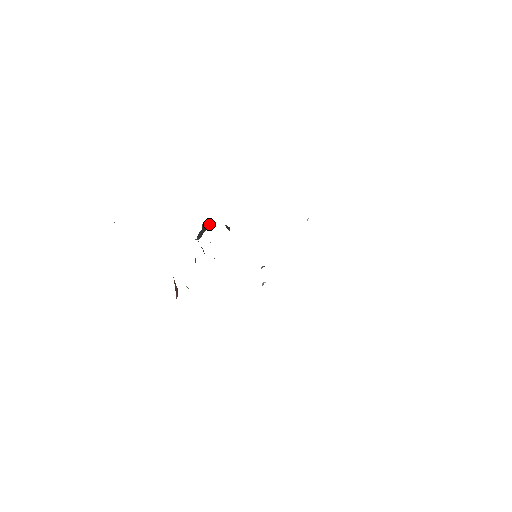
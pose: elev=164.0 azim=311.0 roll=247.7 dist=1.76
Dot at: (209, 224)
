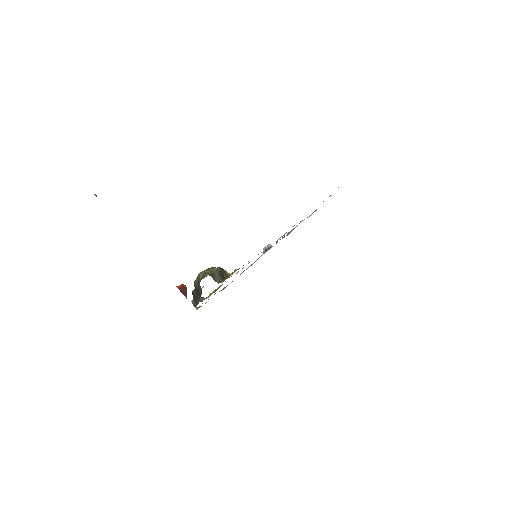
Dot at: (201, 294)
